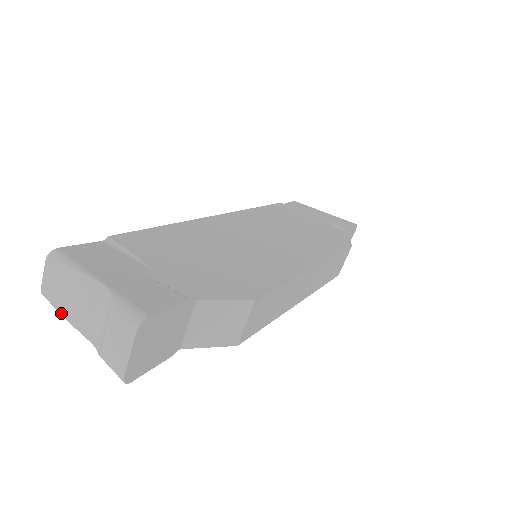
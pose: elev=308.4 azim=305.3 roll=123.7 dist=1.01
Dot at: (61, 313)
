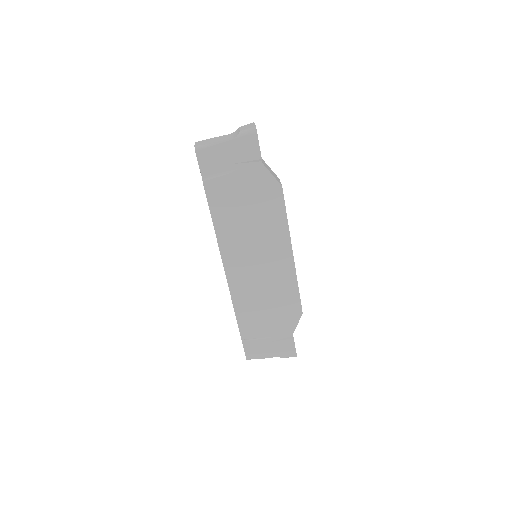
Dot at: occluded
